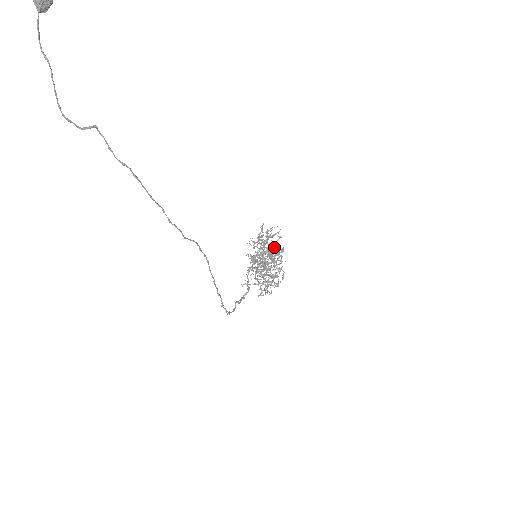
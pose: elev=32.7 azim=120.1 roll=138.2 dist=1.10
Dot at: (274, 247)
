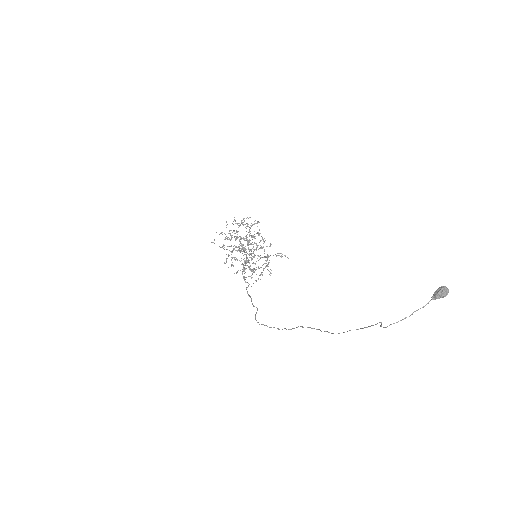
Dot at: (267, 255)
